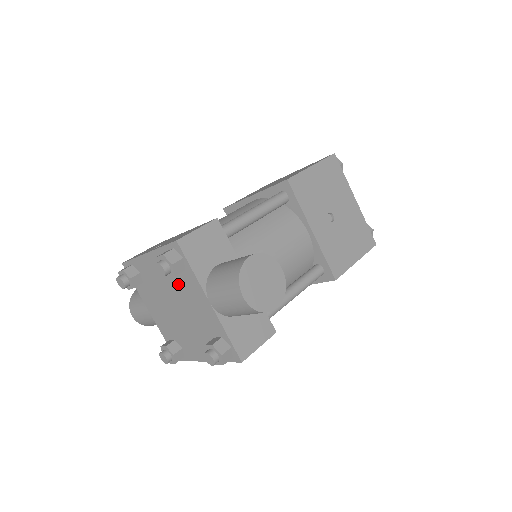
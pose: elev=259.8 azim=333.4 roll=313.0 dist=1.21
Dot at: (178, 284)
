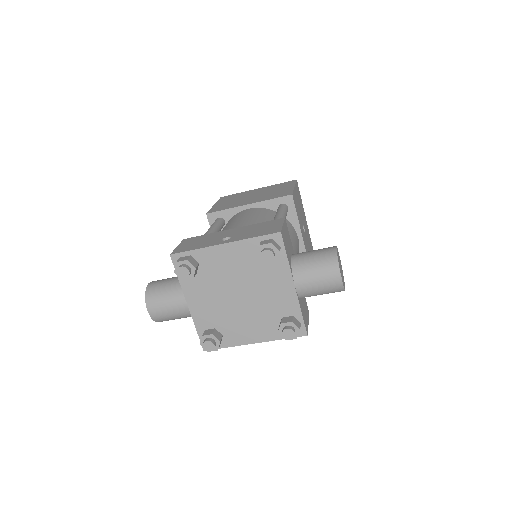
Dot at: (258, 271)
